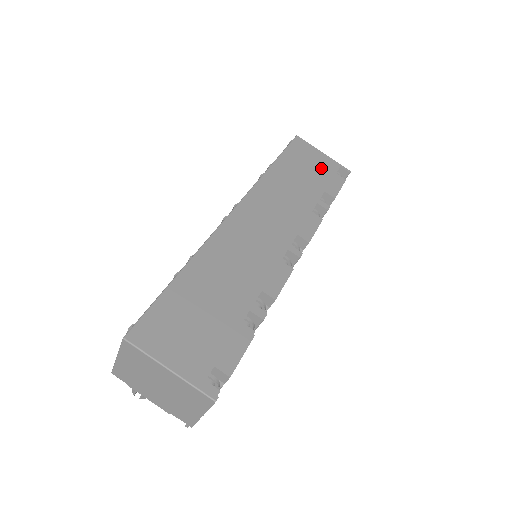
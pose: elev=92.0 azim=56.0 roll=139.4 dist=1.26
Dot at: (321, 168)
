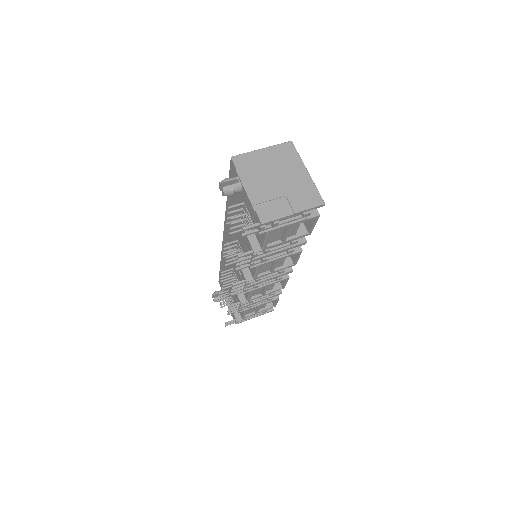
Dot at: occluded
